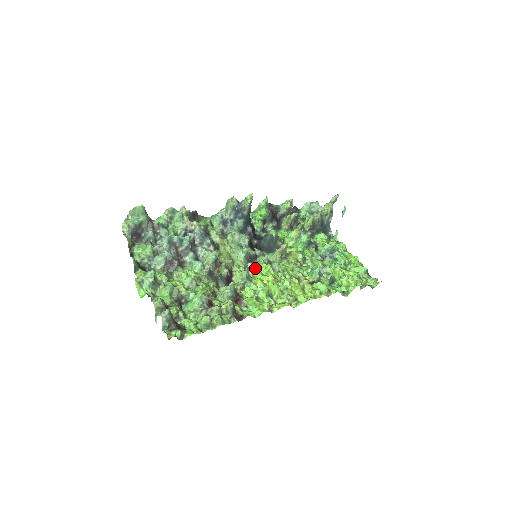
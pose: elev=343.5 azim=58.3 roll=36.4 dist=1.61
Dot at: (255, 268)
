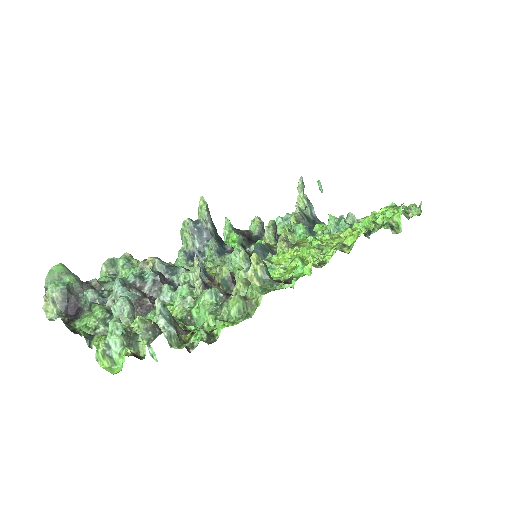
Dot at: (264, 261)
